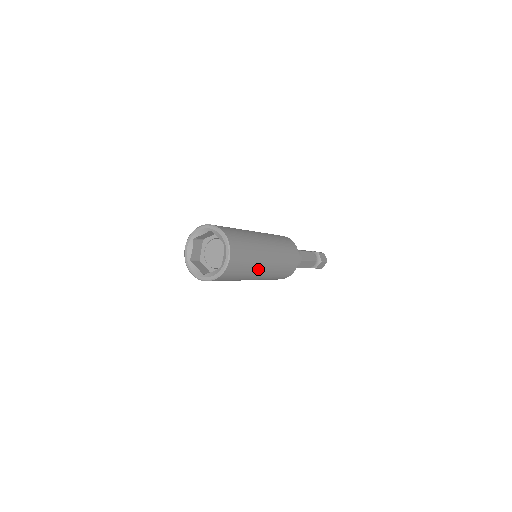
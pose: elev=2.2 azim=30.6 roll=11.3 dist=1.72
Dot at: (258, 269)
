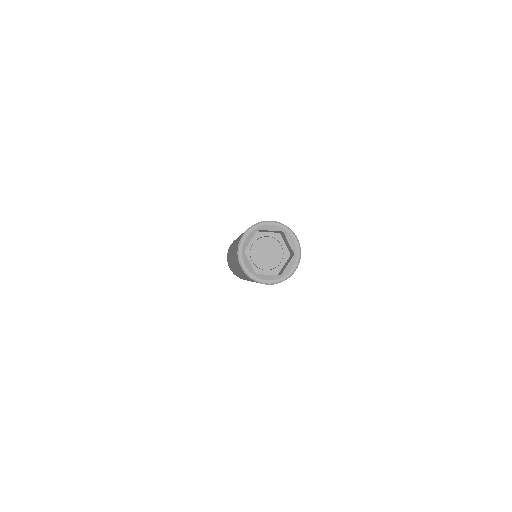
Dot at: occluded
